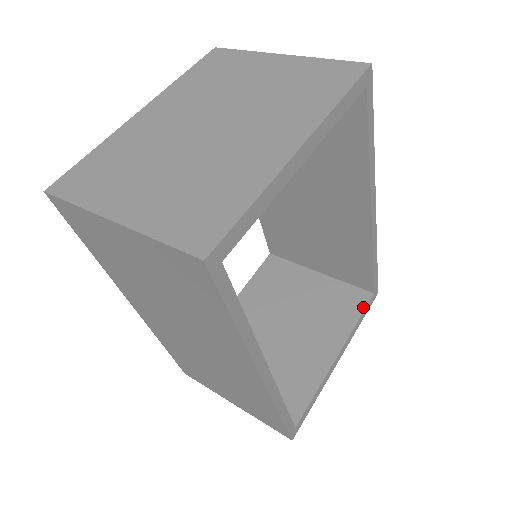
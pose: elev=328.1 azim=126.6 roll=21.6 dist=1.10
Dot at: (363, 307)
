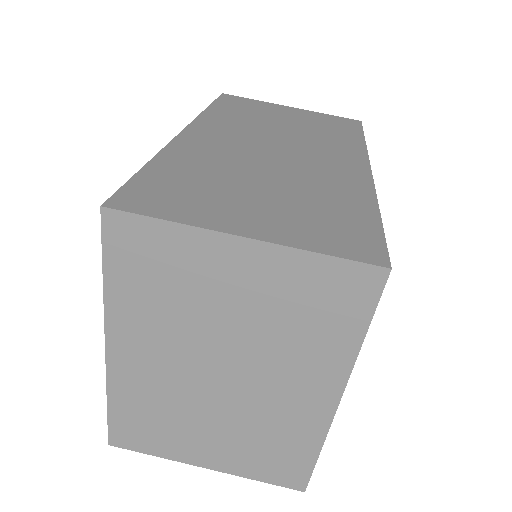
Dot at: occluded
